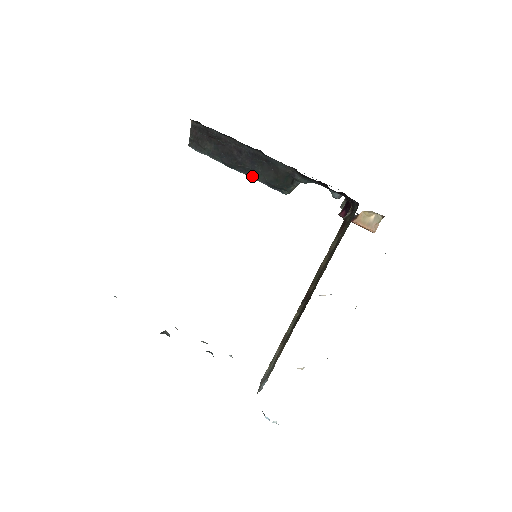
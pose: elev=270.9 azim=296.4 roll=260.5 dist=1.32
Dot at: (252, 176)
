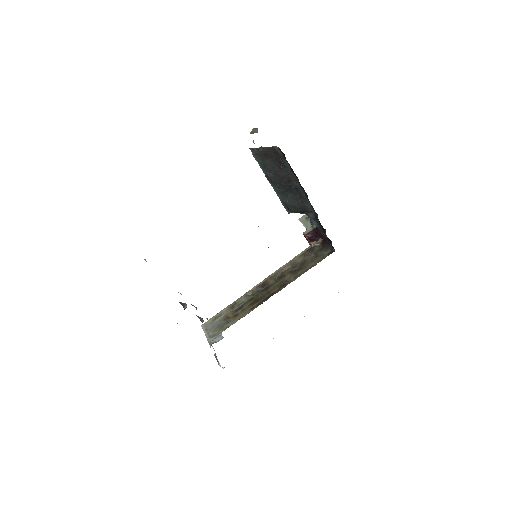
Dot at: (278, 193)
